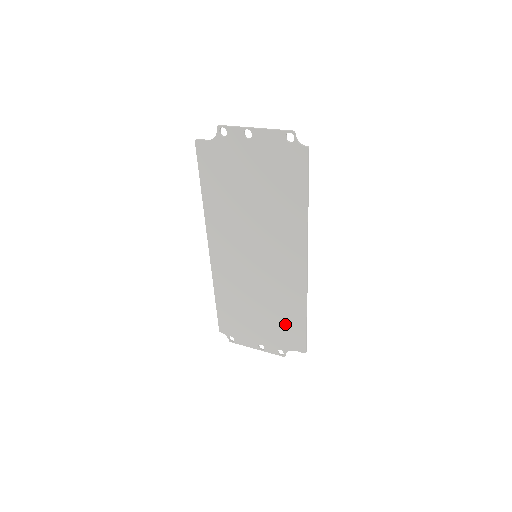
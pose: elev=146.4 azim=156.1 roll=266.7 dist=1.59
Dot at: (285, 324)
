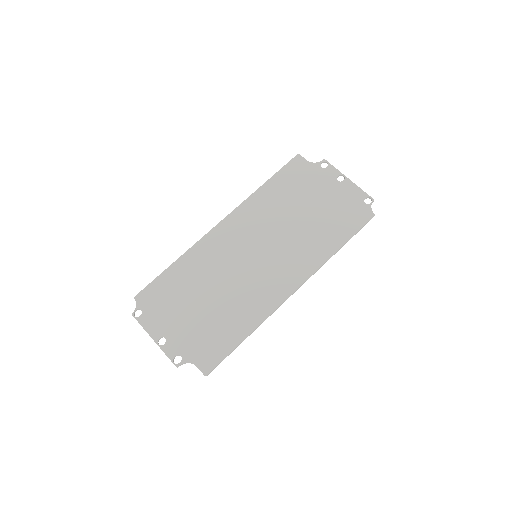
Dot at: (217, 332)
